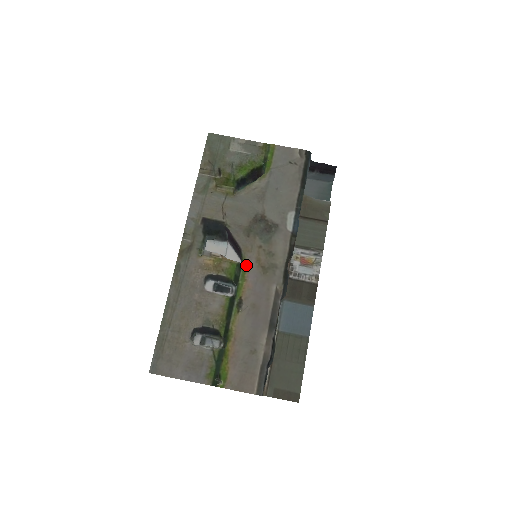
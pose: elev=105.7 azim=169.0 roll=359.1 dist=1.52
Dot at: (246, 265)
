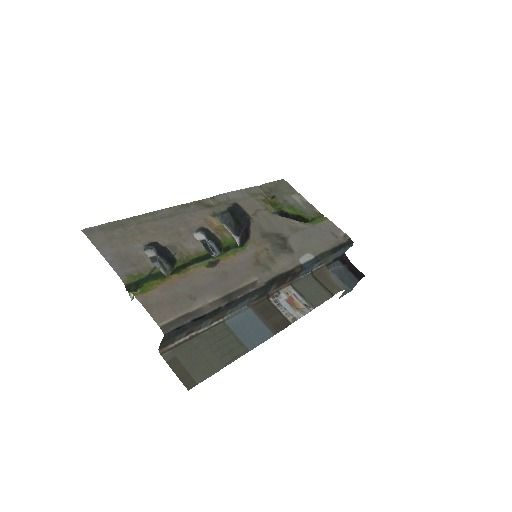
Dot at: (244, 248)
